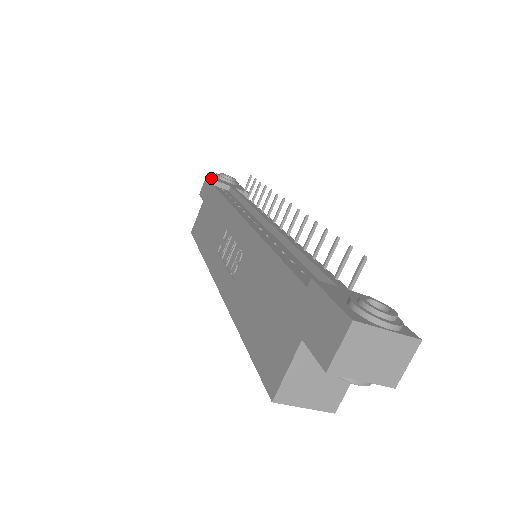
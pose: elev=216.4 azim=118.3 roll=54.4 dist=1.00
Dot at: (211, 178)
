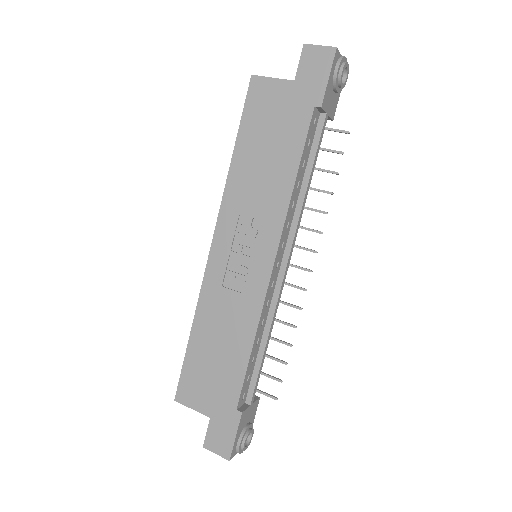
Dot at: (326, 82)
